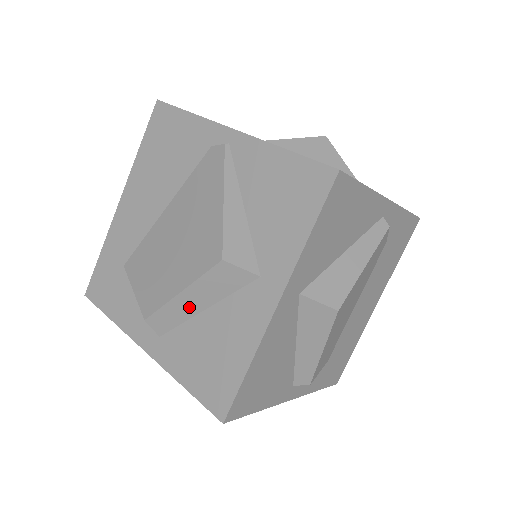
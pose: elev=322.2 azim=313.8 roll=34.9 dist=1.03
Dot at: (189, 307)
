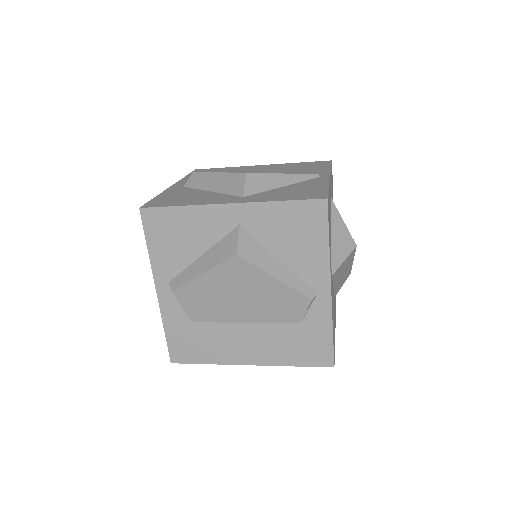
Dot at: (209, 183)
